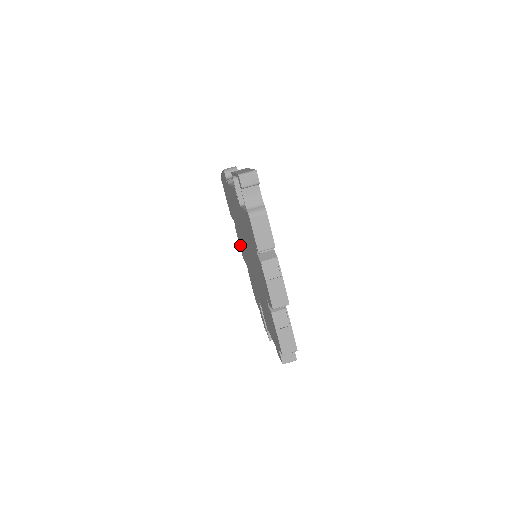
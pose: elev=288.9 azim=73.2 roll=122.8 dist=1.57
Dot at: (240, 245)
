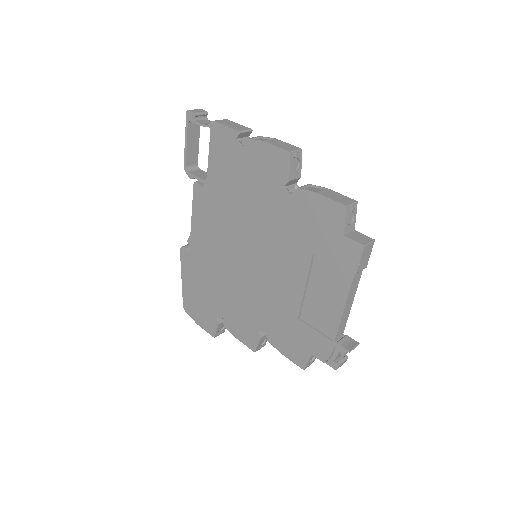
Dot at: (241, 332)
